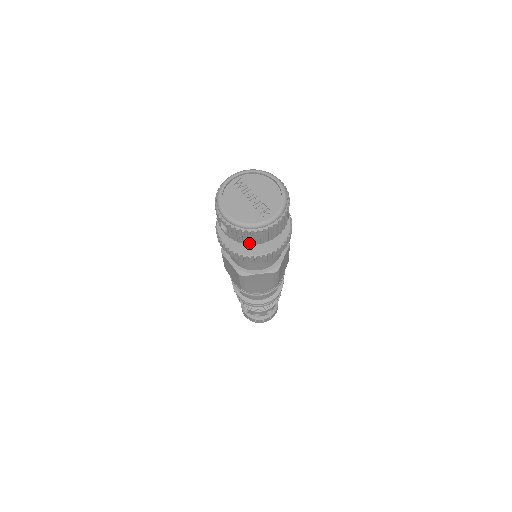
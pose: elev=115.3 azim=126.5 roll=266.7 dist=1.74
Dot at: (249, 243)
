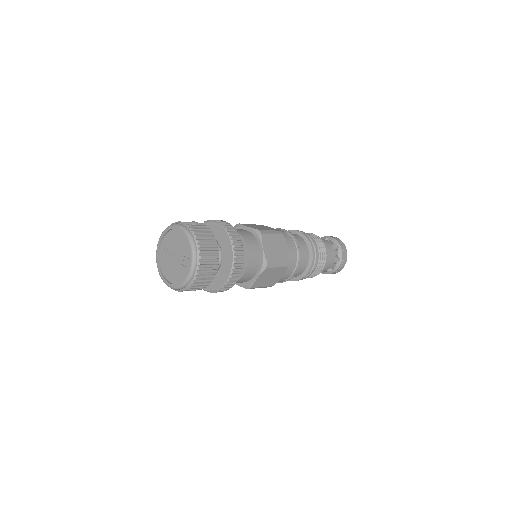
Dot at: (206, 286)
